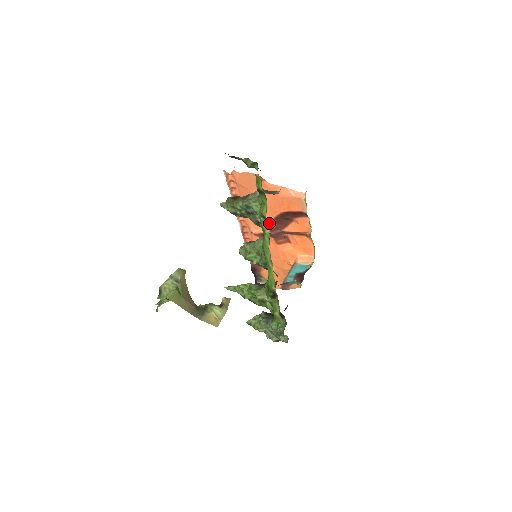
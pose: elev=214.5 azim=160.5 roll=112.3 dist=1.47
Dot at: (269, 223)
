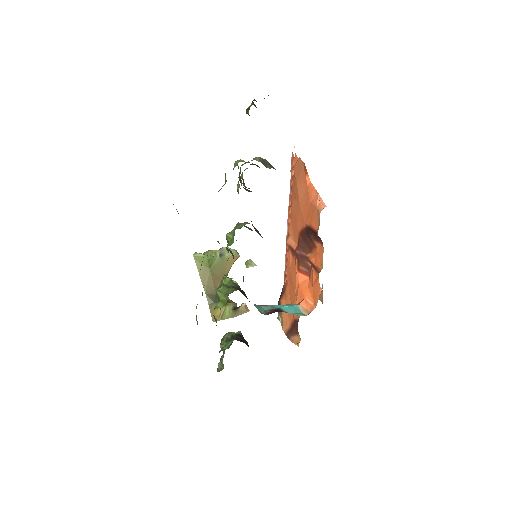
Dot at: occluded
